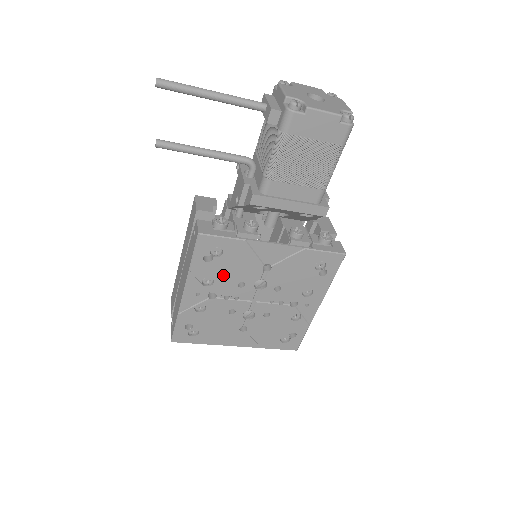
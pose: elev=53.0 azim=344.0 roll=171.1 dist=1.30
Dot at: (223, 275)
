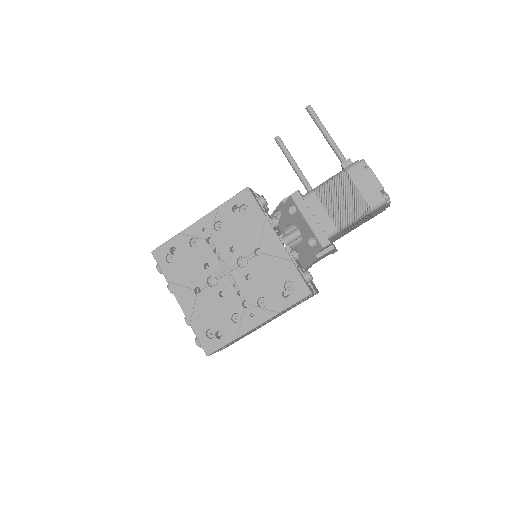
Dot at: (231, 230)
